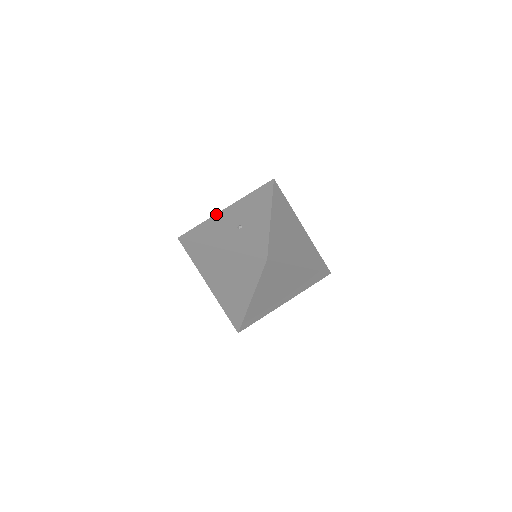
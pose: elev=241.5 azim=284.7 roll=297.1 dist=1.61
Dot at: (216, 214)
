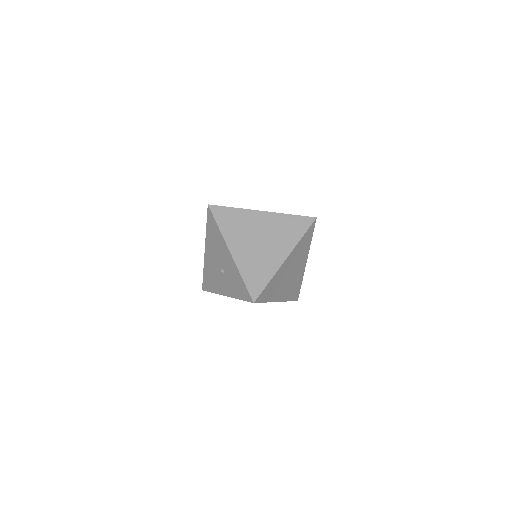
Dot at: (204, 259)
